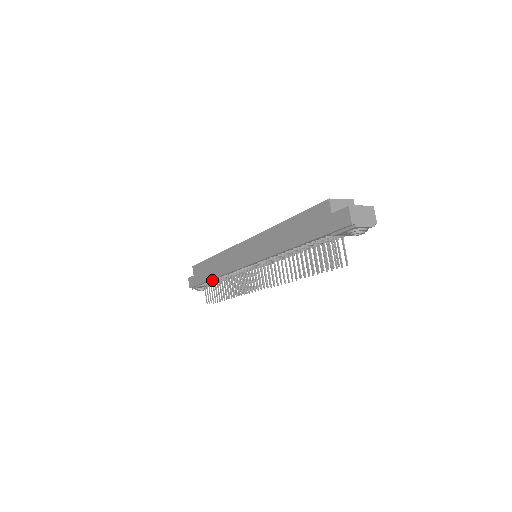
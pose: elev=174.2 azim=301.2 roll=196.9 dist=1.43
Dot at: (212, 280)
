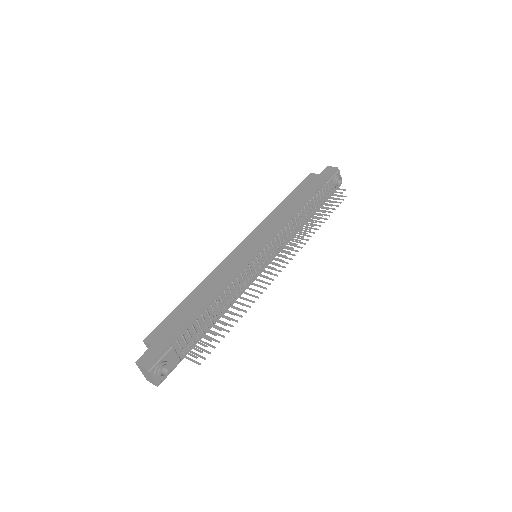
Dot at: (201, 314)
